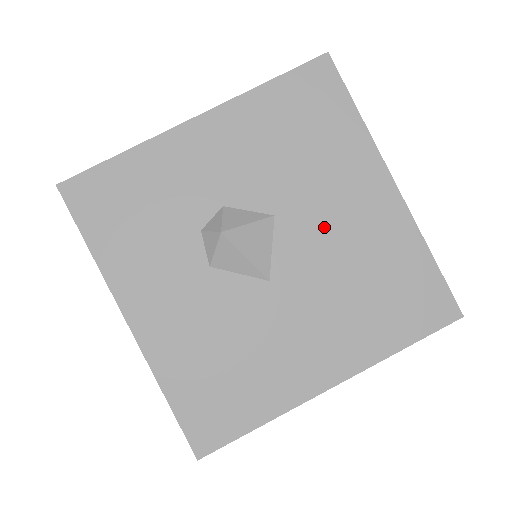
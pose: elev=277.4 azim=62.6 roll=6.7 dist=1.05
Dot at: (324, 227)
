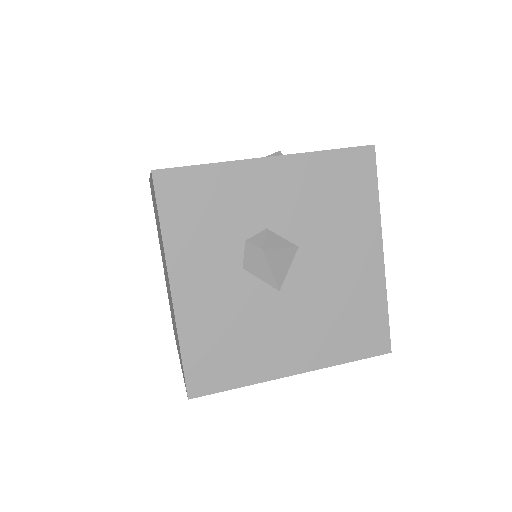
Dot at: (328, 266)
